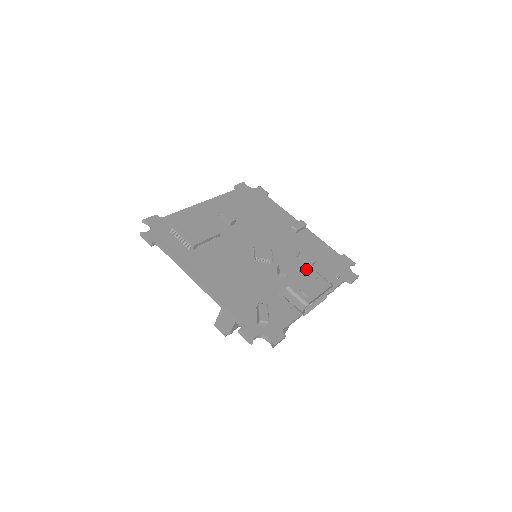
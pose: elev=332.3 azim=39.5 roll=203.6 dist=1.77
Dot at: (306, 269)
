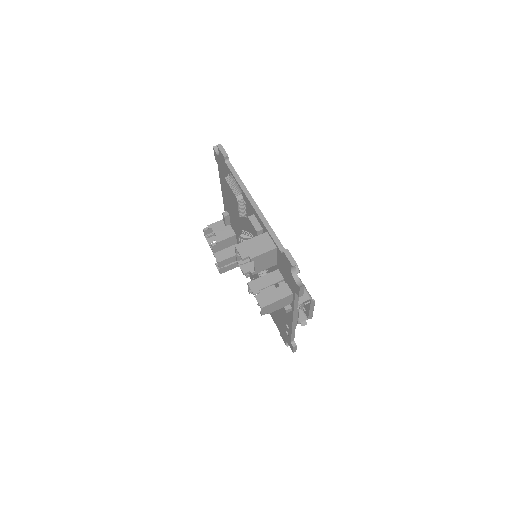
Dot at: occluded
